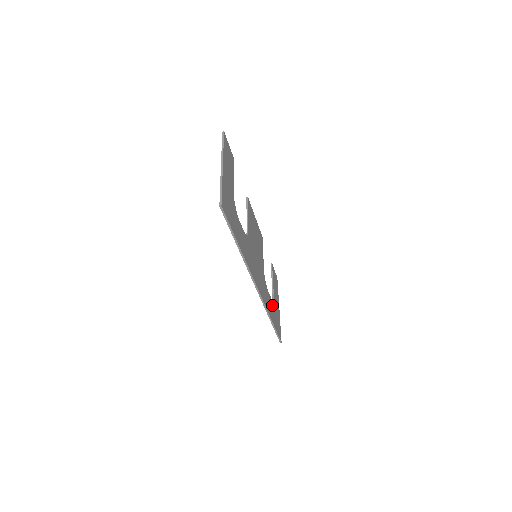
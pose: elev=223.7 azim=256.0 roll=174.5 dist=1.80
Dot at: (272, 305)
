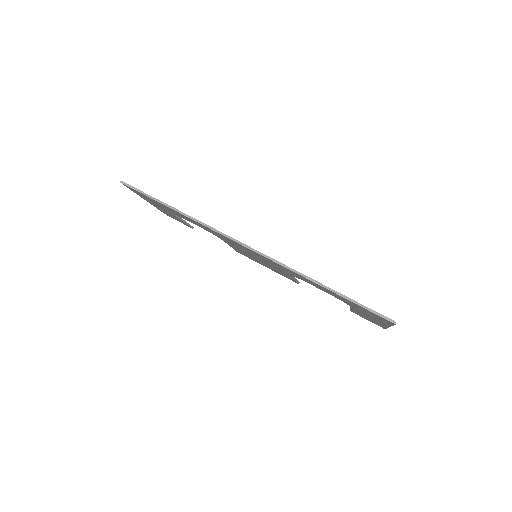
Dot at: occluded
